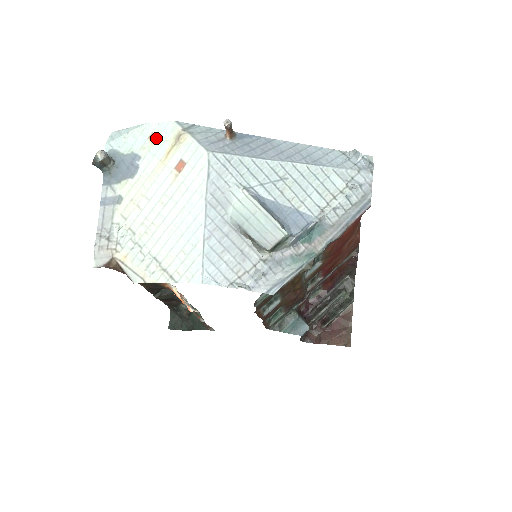
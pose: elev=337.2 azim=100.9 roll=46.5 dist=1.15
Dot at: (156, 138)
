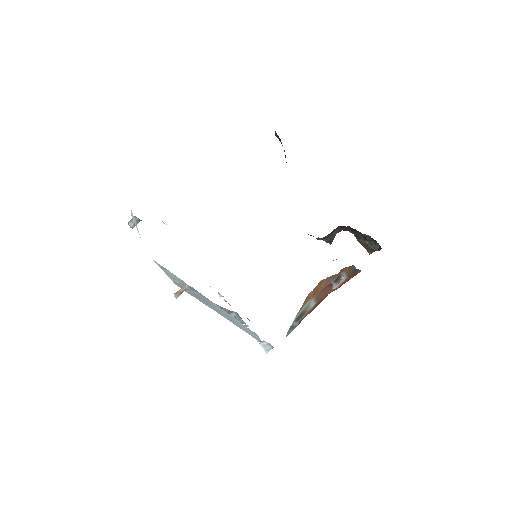
Dot at: occluded
